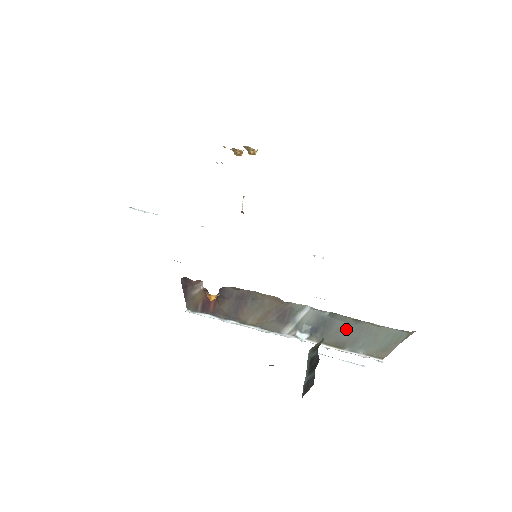
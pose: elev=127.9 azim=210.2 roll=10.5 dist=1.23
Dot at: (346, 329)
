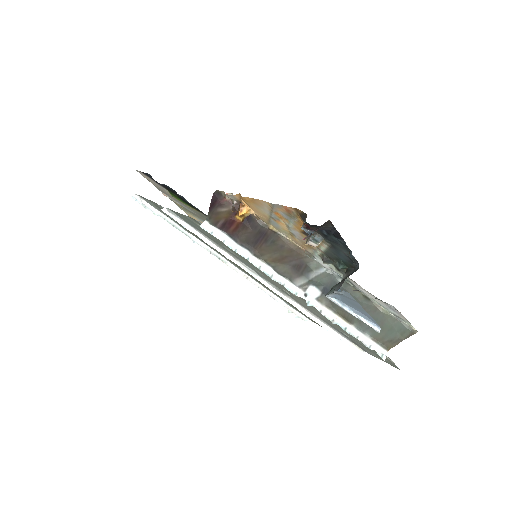
Dot at: occluded
